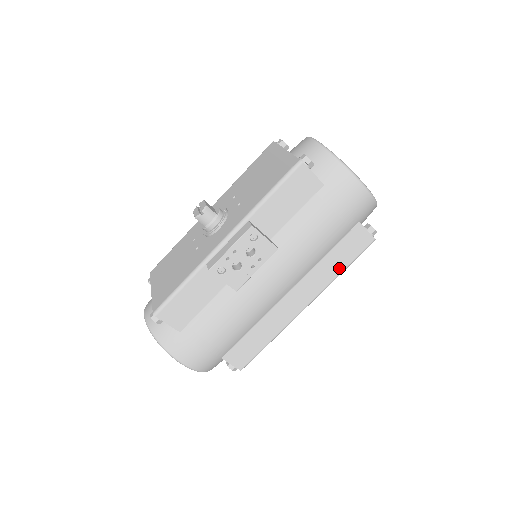
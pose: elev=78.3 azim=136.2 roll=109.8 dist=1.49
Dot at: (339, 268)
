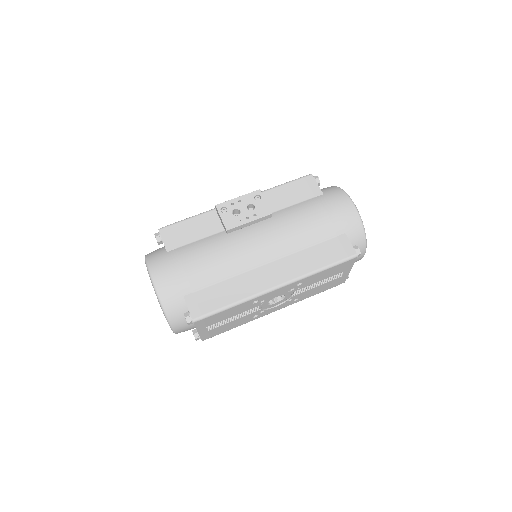
Dot at: (318, 264)
